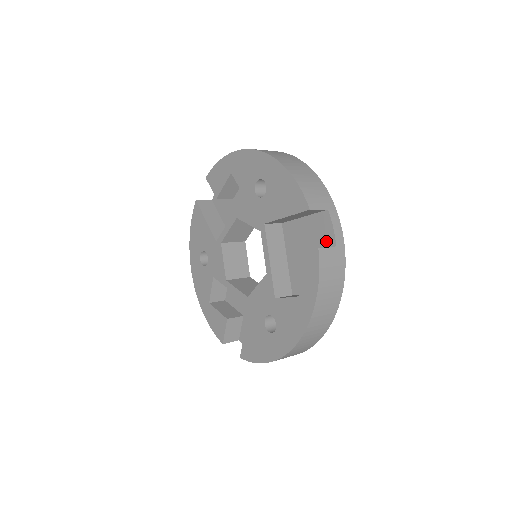
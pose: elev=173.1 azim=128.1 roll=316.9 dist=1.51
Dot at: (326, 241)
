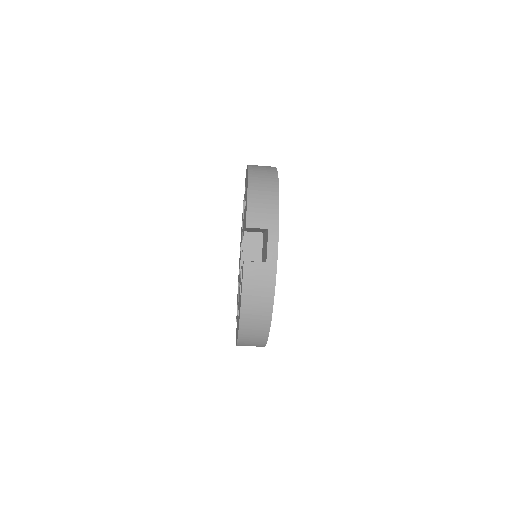
Dot at: occluded
